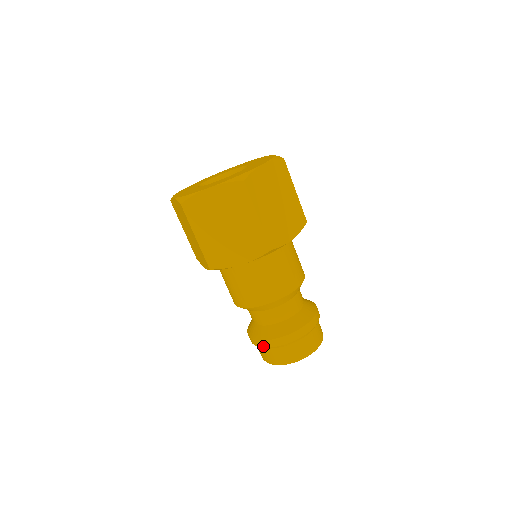
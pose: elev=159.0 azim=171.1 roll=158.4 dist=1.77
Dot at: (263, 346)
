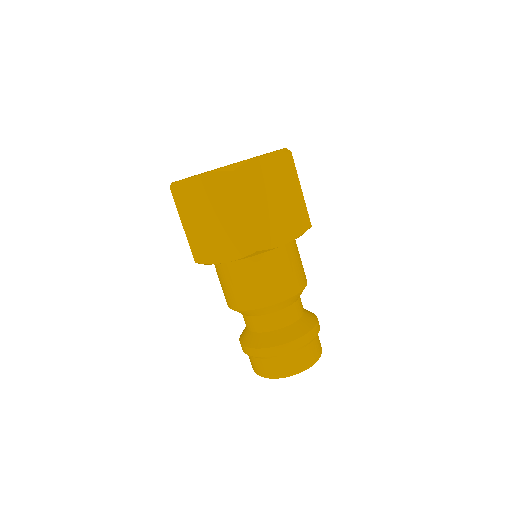
Dot at: (288, 351)
